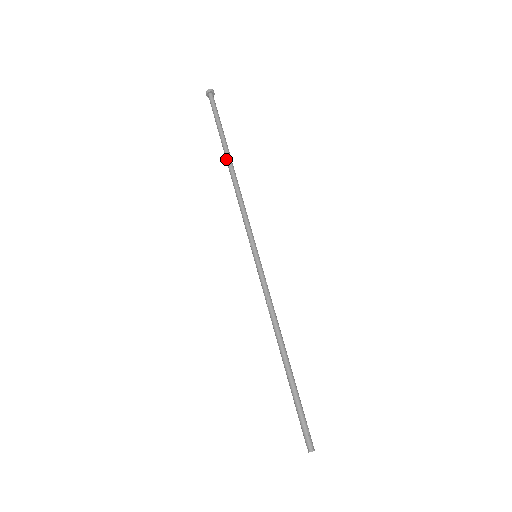
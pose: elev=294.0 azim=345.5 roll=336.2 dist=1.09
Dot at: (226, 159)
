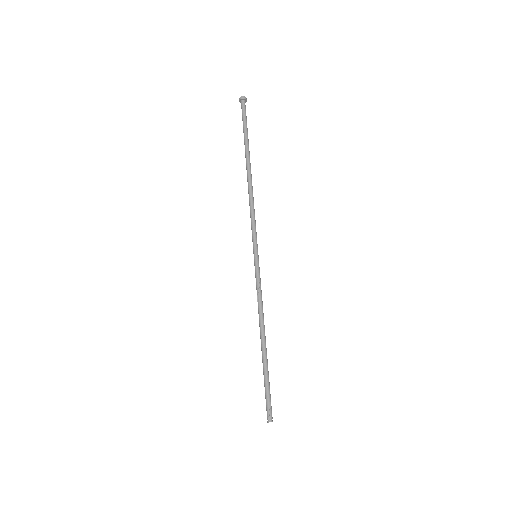
Dot at: (246, 165)
